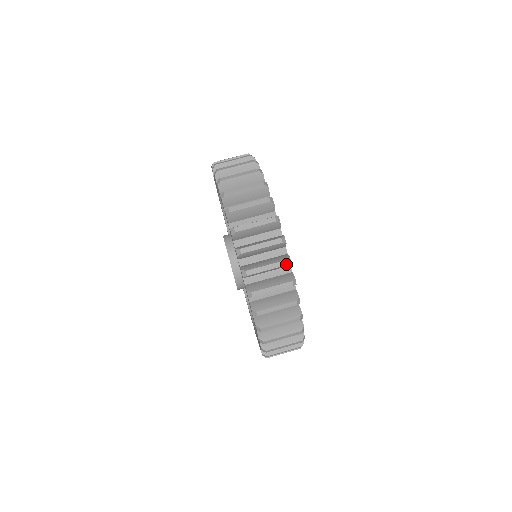
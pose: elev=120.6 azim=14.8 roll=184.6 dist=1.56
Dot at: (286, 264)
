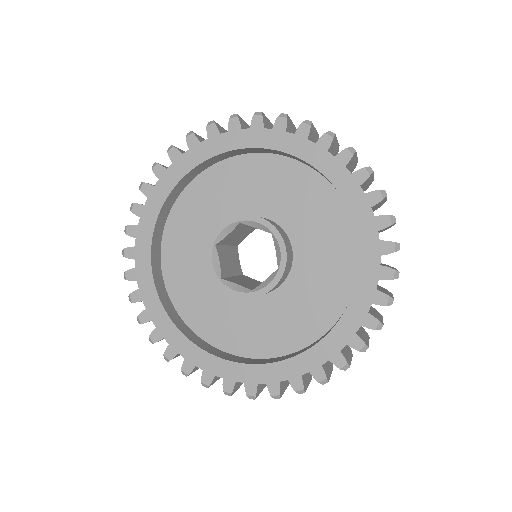
Dot at: occluded
